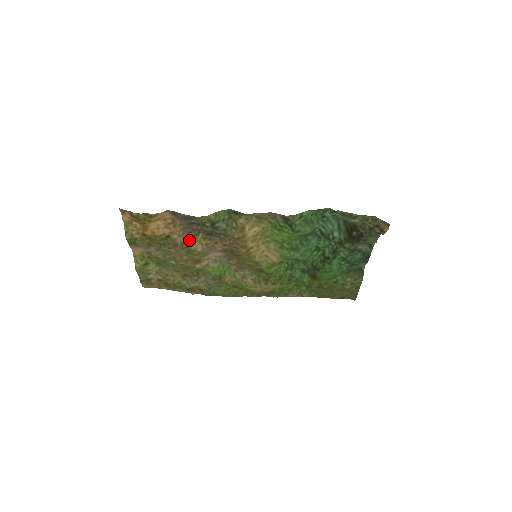
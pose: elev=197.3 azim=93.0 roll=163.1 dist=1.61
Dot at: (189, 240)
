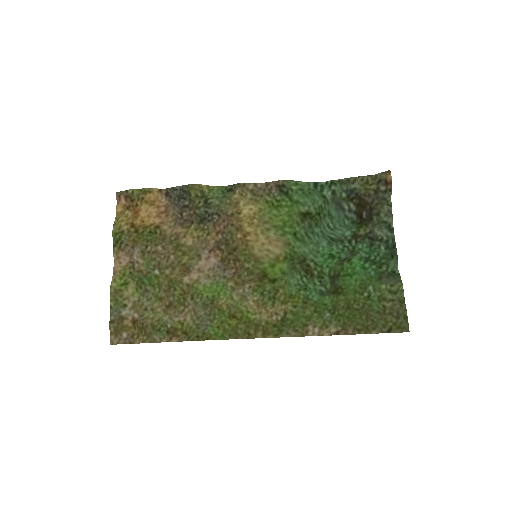
Dot at: (179, 232)
